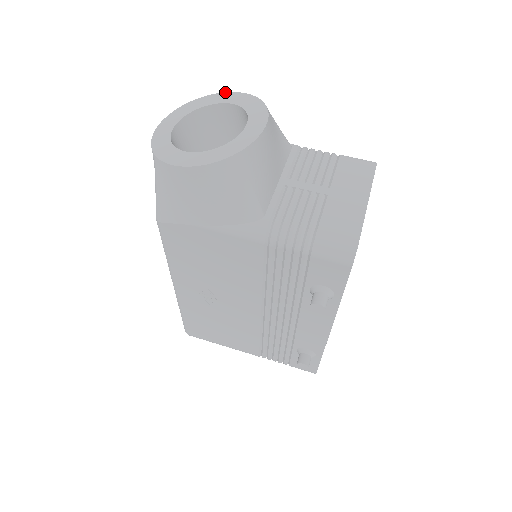
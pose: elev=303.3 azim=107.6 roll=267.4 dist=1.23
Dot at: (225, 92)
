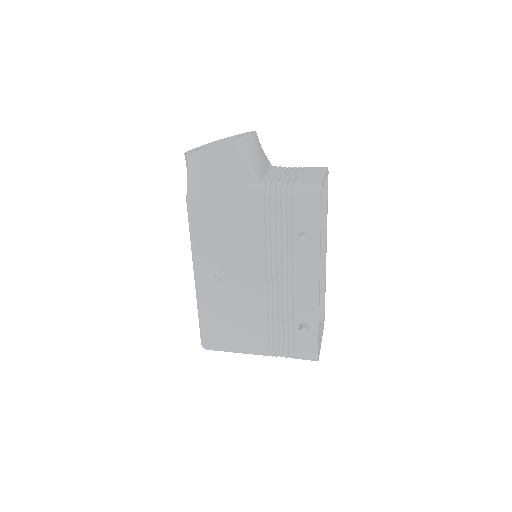
Dot at: (227, 137)
